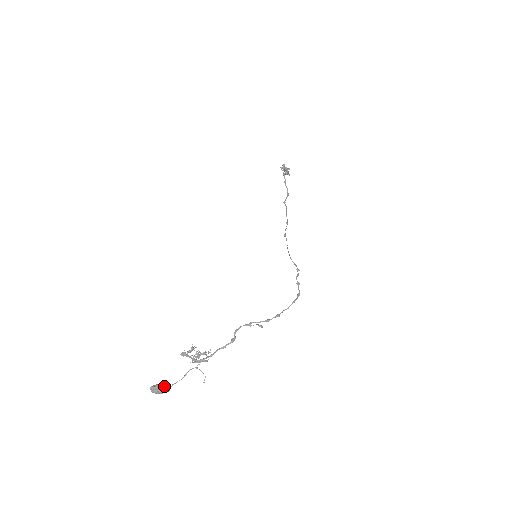
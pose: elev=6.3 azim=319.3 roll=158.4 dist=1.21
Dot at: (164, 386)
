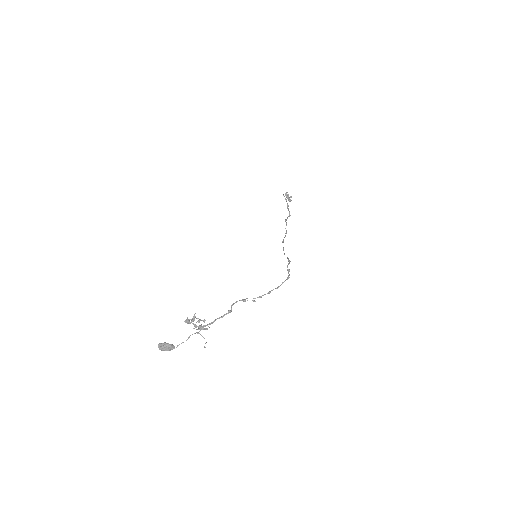
Dot at: occluded
